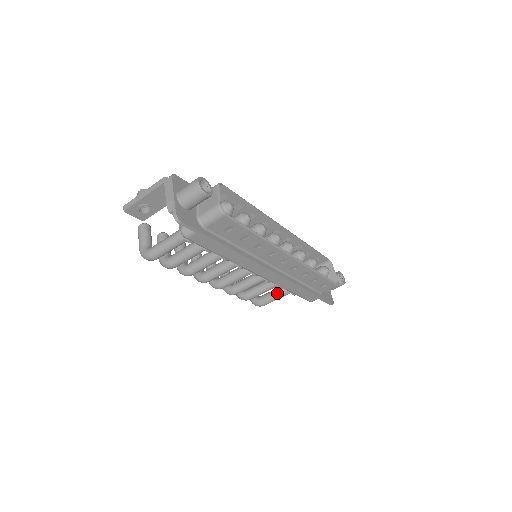
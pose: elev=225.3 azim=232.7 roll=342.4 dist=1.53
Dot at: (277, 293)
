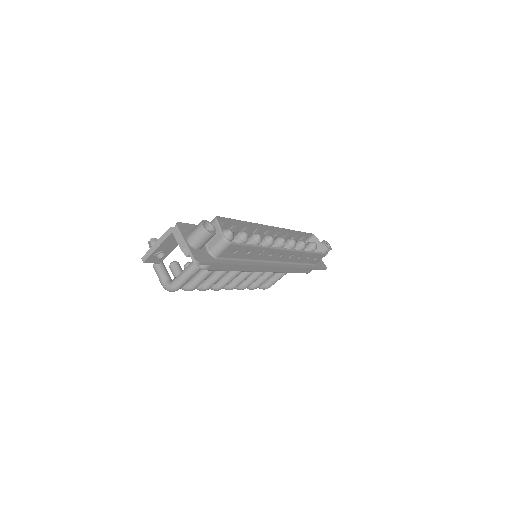
Dot at: (278, 275)
